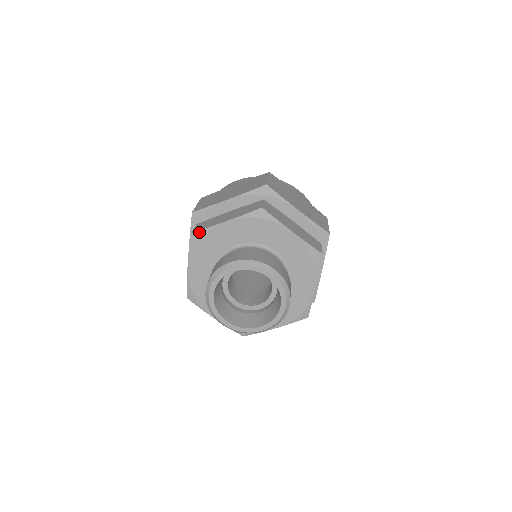
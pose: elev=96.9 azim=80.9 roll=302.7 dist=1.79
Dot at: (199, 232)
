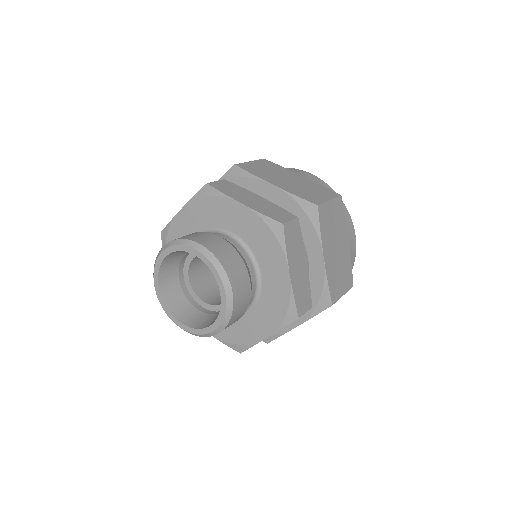
Dot at: (213, 189)
